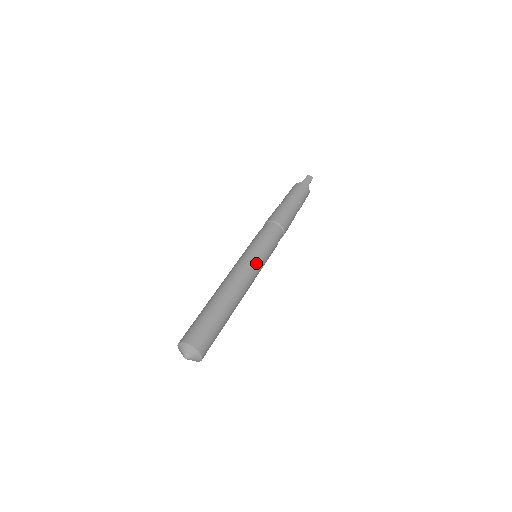
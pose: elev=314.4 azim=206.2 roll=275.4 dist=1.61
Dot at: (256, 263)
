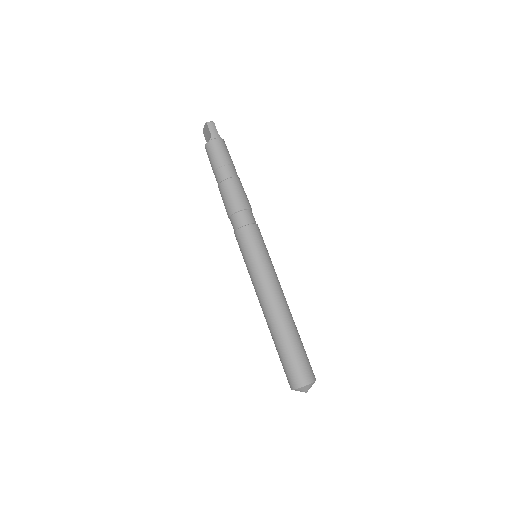
Dot at: (270, 267)
